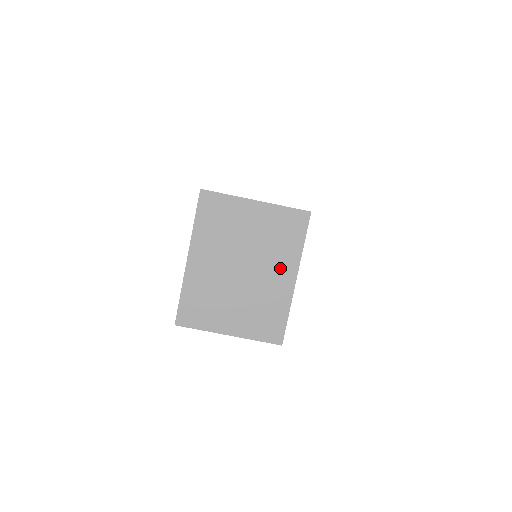
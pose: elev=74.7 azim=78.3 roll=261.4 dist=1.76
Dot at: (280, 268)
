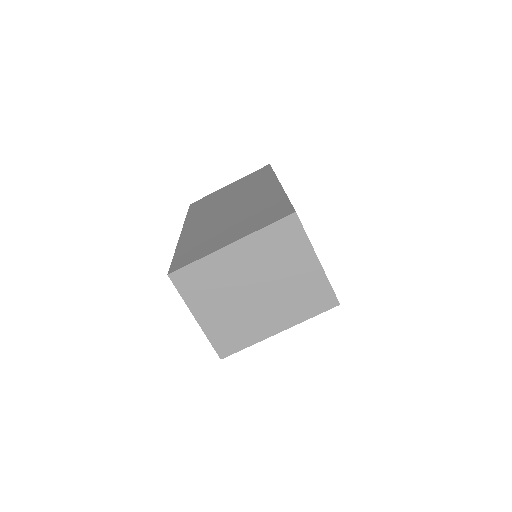
Dot at: (279, 315)
